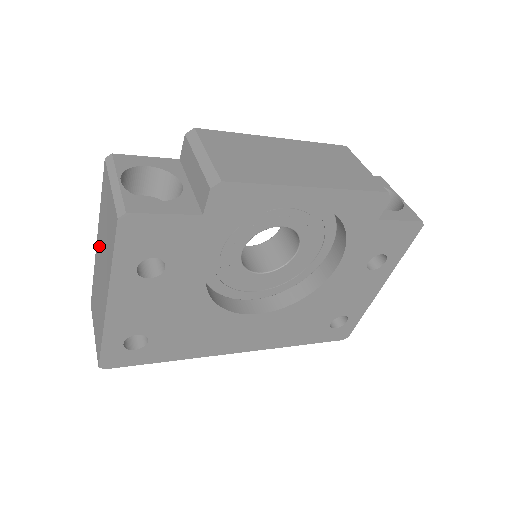
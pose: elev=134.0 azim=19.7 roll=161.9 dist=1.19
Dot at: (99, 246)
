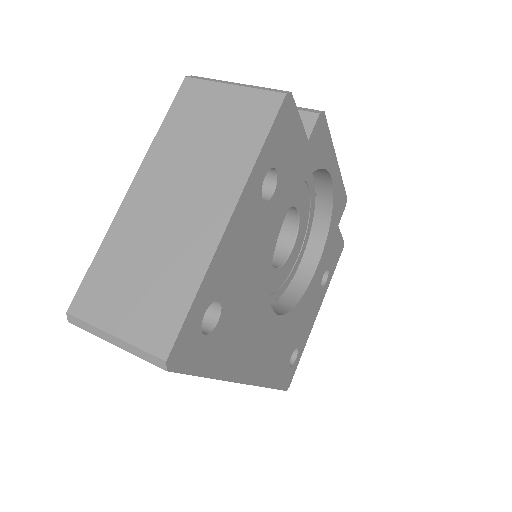
Dot at: (155, 182)
